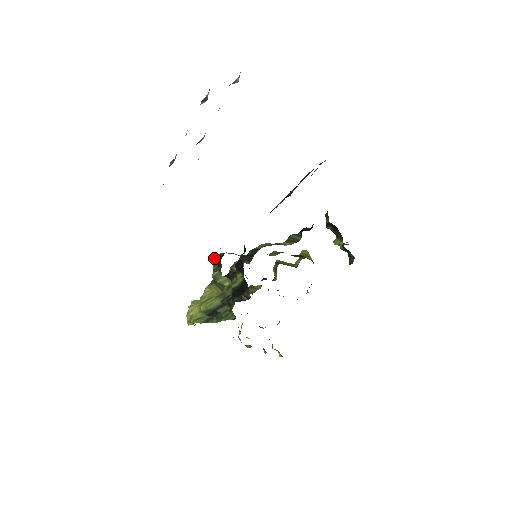
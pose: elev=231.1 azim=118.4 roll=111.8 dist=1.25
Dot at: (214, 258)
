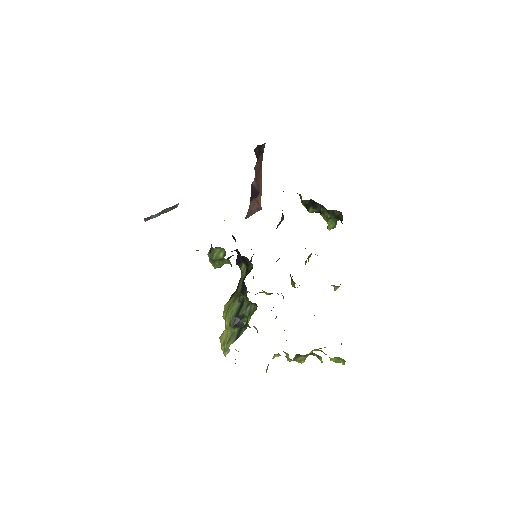
Dot at: (208, 252)
